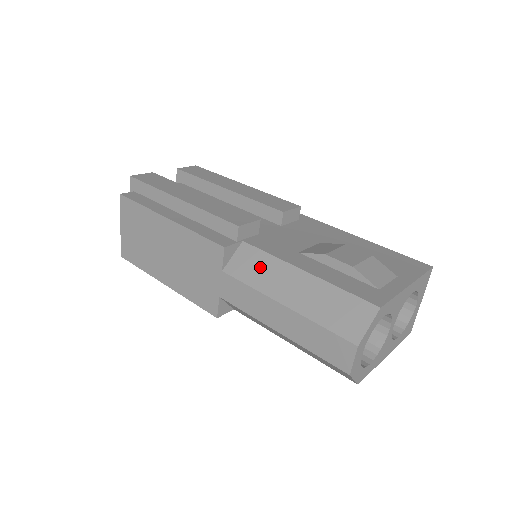
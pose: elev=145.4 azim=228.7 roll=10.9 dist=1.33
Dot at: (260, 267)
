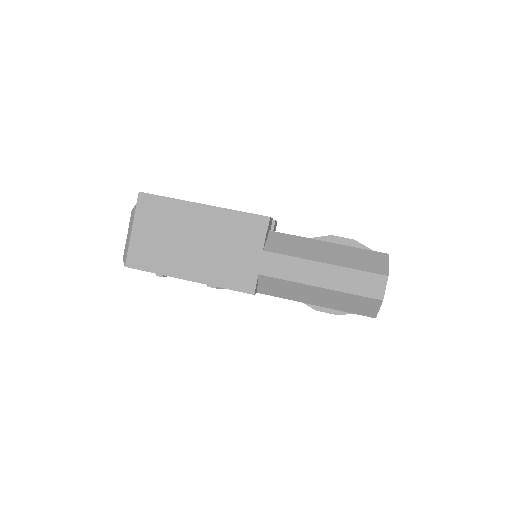
Dot at: (294, 244)
